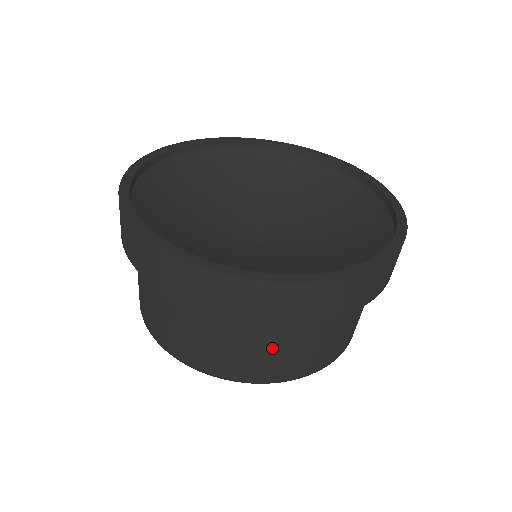
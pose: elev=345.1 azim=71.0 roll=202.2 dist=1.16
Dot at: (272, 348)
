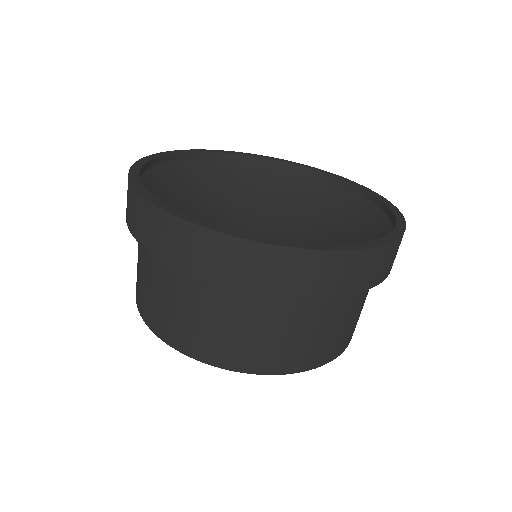
Dot at: (254, 328)
